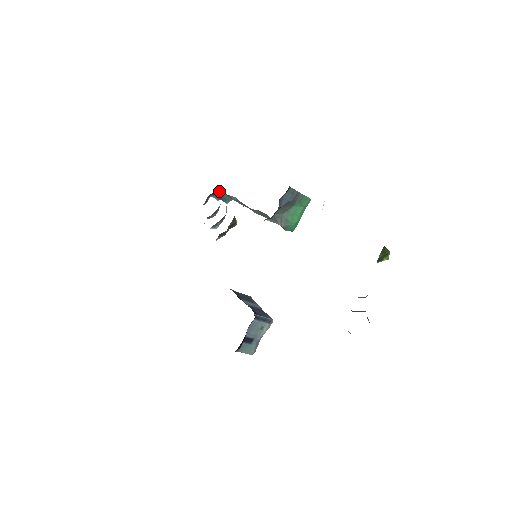
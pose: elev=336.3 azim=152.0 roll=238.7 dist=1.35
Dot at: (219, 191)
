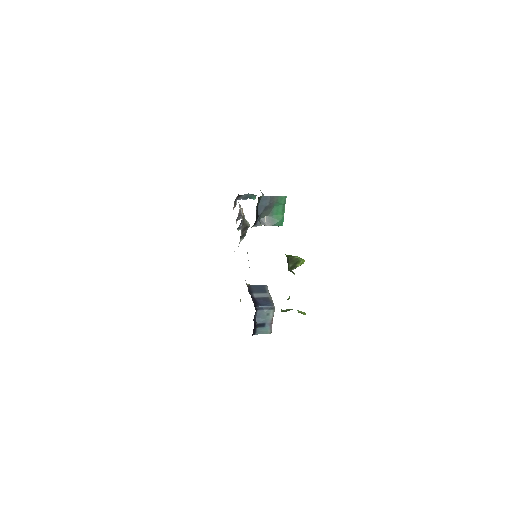
Dot at: occluded
